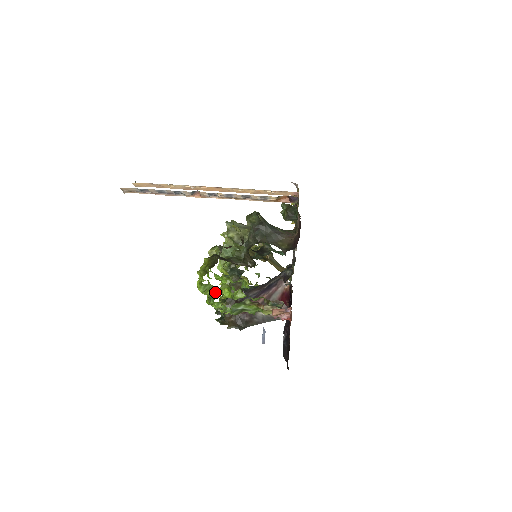
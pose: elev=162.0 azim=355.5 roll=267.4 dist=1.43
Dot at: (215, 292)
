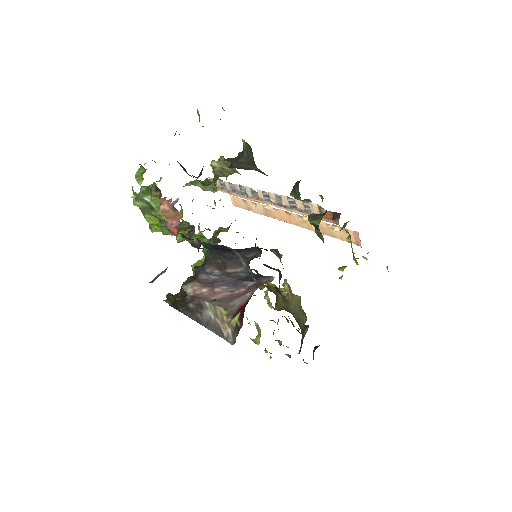
Dot at: occluded
